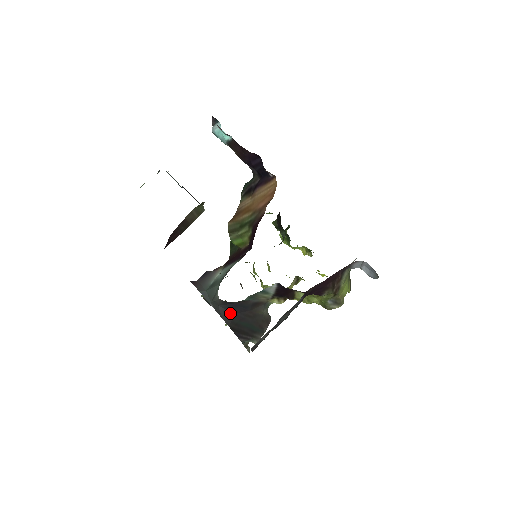
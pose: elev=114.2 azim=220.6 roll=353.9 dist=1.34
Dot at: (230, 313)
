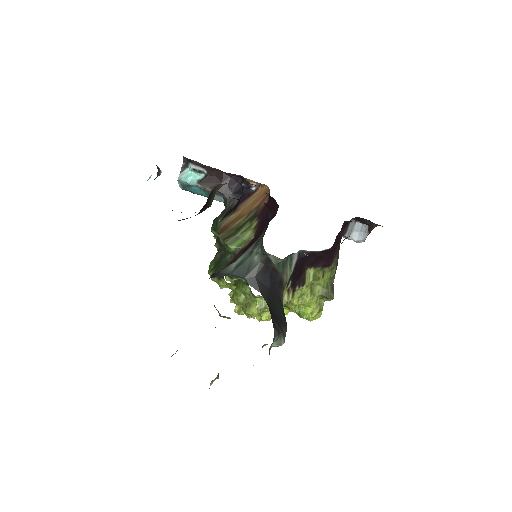
Dot at: (265, 288)
